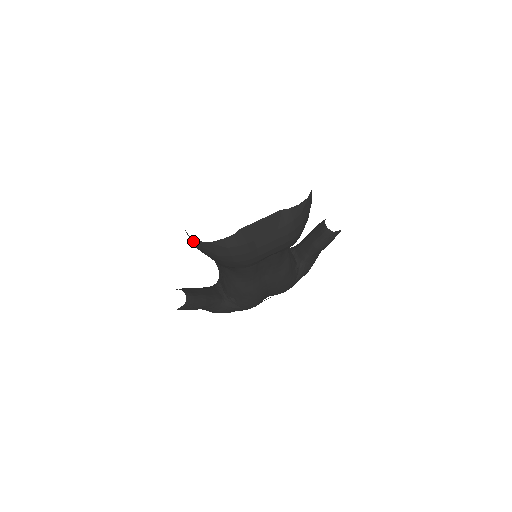
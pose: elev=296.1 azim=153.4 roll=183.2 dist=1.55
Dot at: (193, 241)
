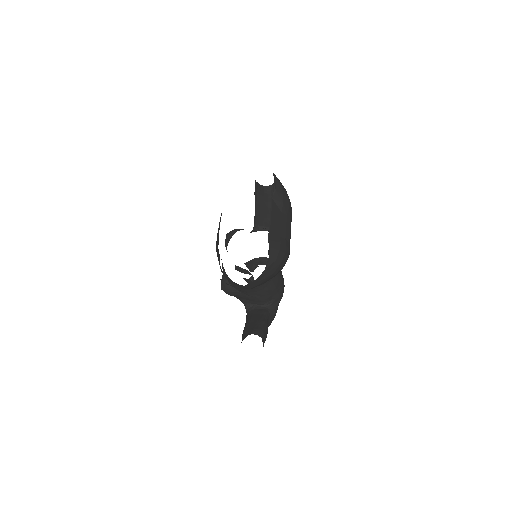
Dot at: (249, 286)
